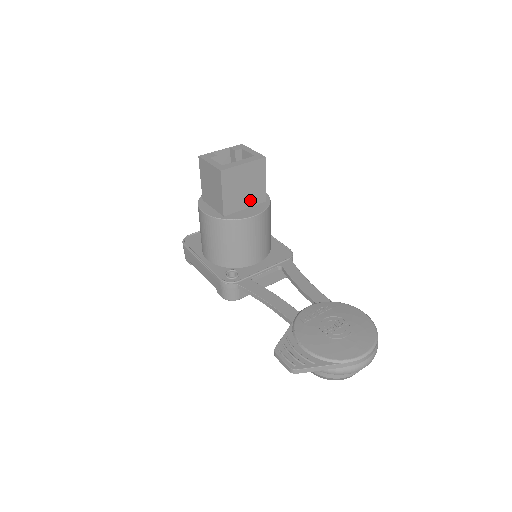
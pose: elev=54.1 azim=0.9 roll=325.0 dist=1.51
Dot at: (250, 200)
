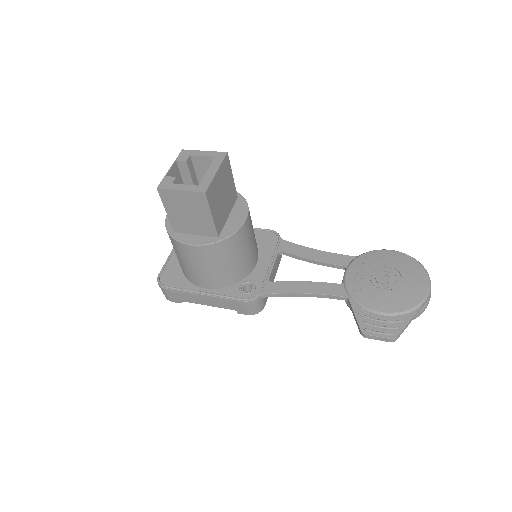
Dot at: (229, 205)
